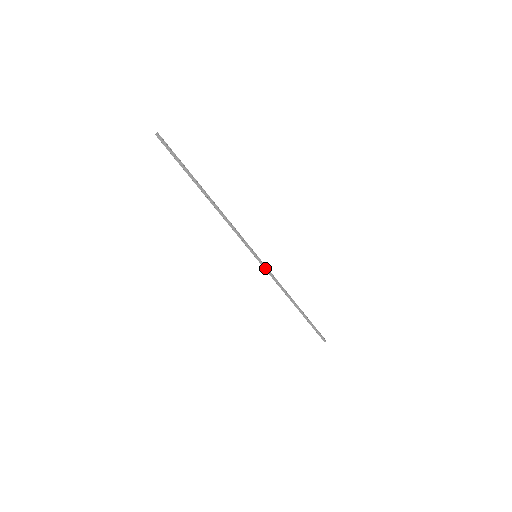
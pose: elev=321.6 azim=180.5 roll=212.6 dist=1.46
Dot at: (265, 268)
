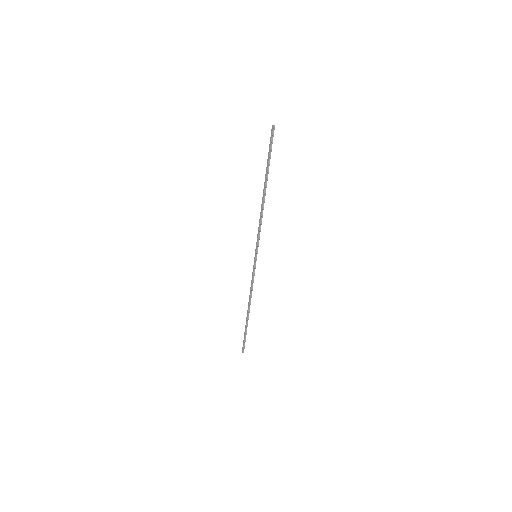
Dot at: (254, 269)
